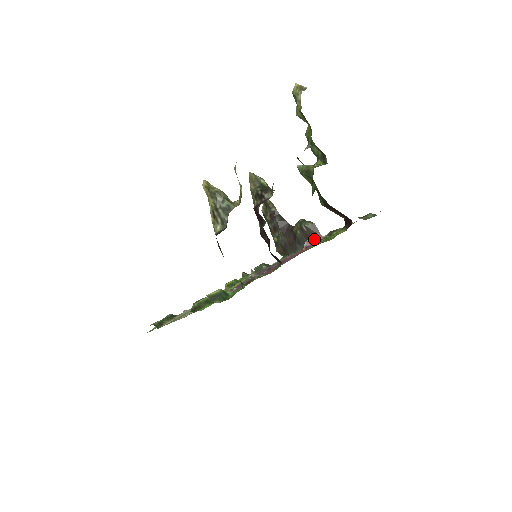
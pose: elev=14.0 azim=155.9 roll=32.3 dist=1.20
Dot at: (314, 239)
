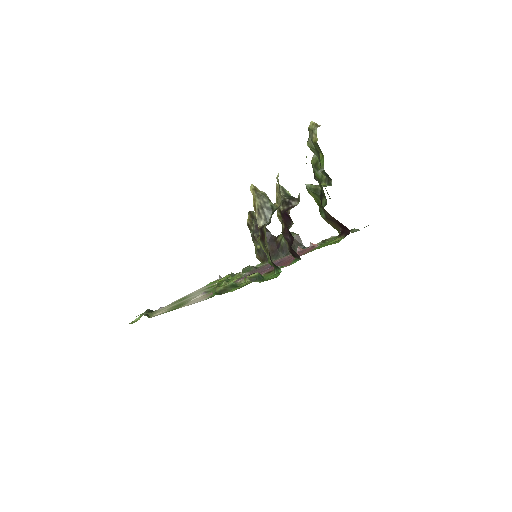
Dot at: occluded
